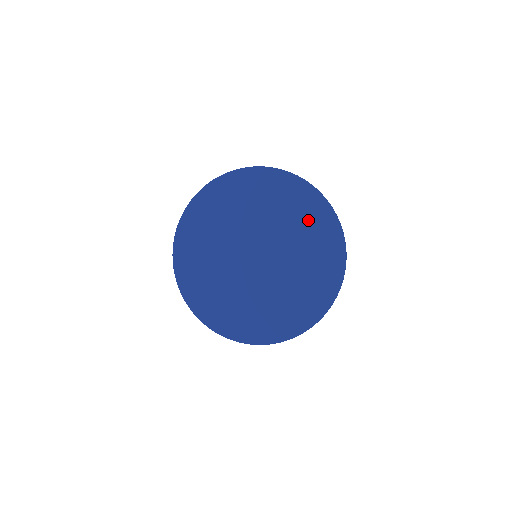
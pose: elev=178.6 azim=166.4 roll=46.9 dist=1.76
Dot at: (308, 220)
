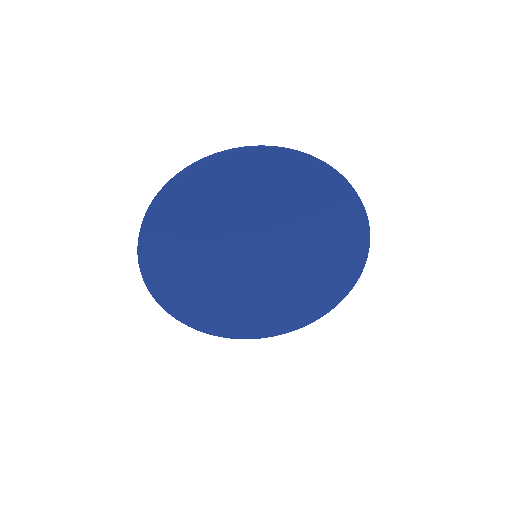
Dot at: (336, 256)
